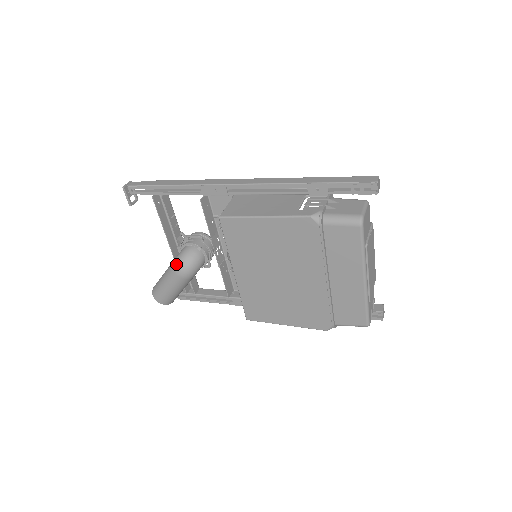
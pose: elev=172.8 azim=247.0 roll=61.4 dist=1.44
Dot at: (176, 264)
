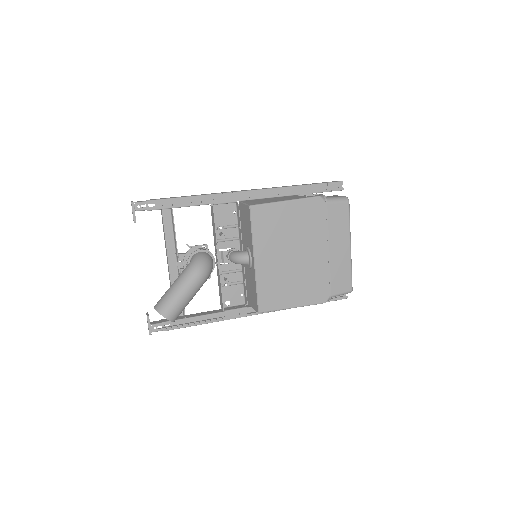
Dot at: (195, 266)
